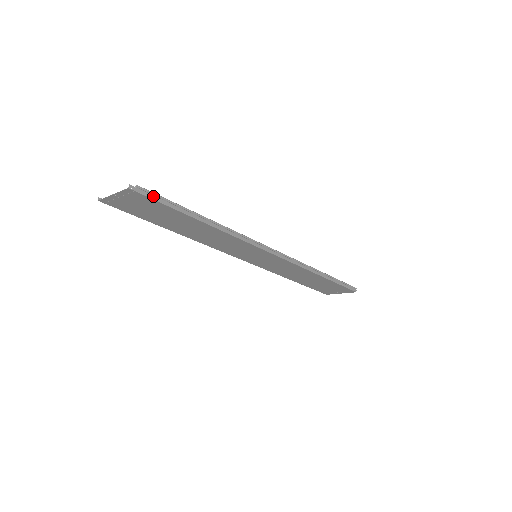
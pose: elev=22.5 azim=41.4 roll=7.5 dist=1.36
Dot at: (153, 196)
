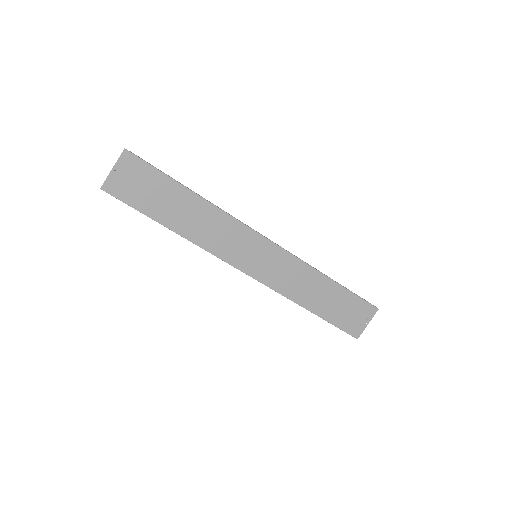
Dot at: (145, 161)
